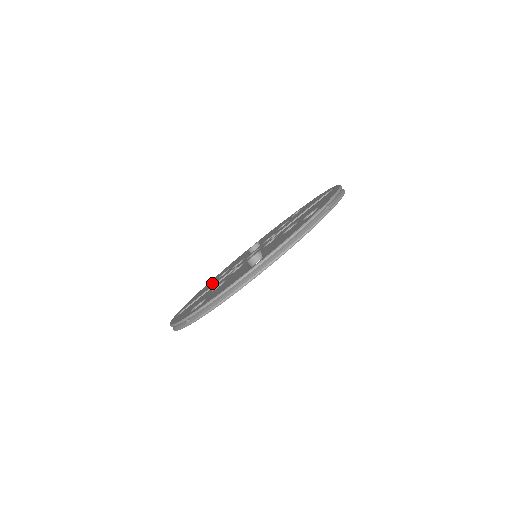
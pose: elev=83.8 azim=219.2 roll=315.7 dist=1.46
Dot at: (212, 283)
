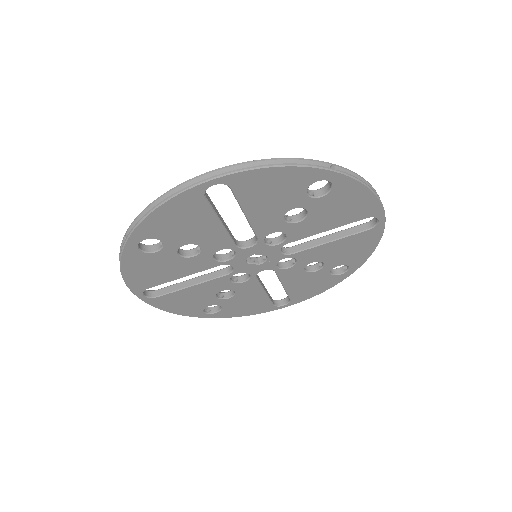
Dot at: occluded
